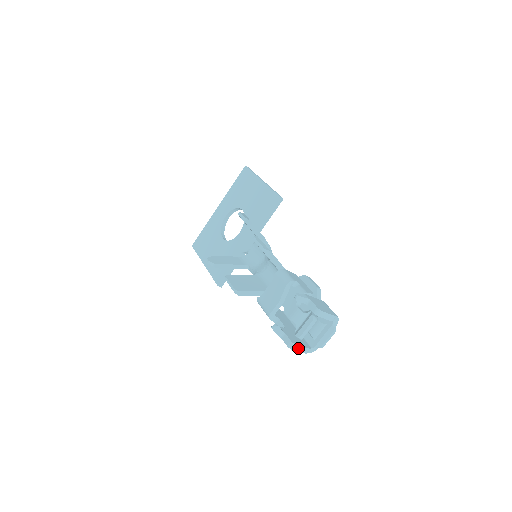
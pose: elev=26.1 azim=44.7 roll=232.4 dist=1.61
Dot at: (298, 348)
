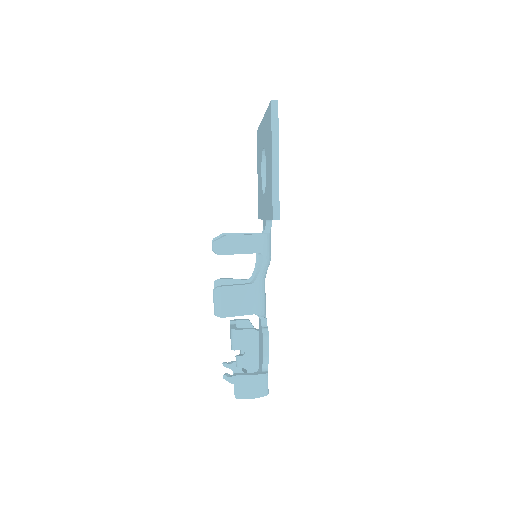
Dot at: occluded
